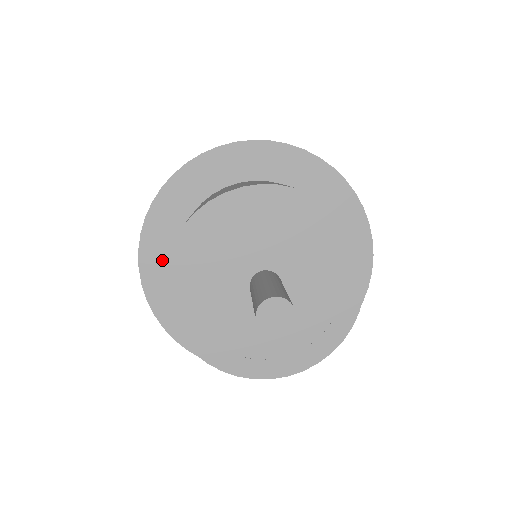
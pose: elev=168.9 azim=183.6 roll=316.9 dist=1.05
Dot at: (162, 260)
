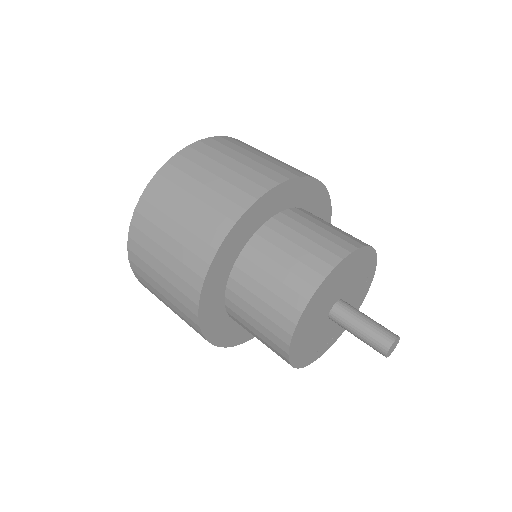
Dot at: (244, 331)
